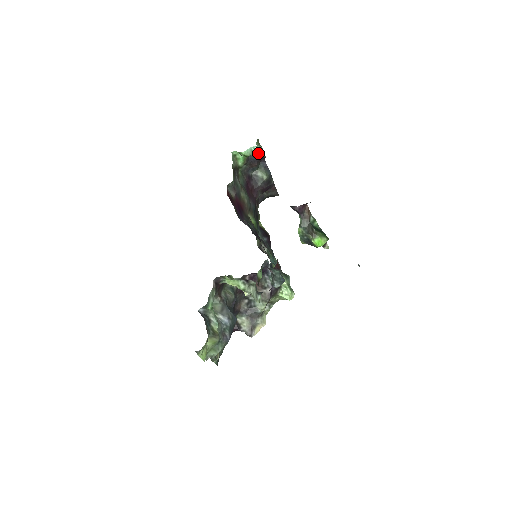
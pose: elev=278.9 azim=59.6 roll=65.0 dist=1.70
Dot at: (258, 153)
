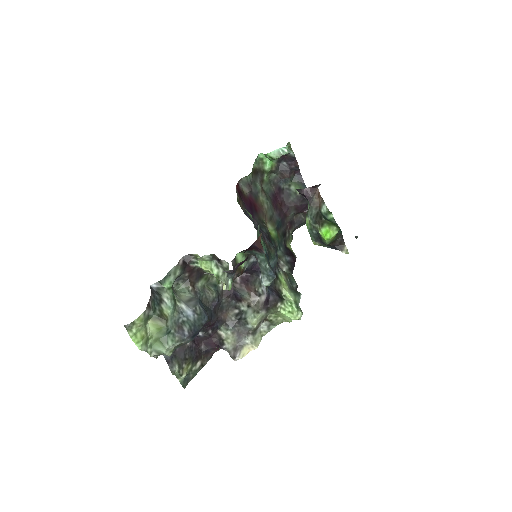
Dot at: (290, 161)
